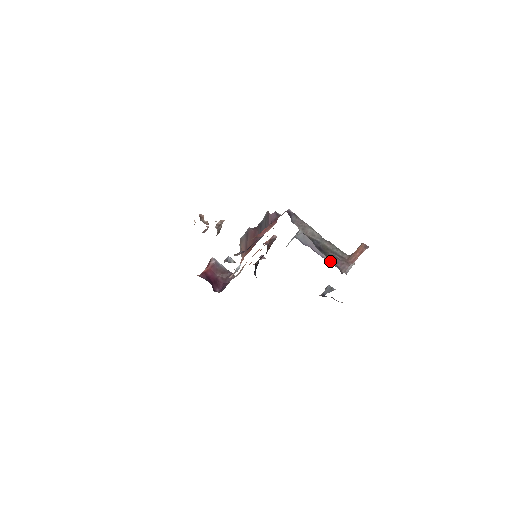
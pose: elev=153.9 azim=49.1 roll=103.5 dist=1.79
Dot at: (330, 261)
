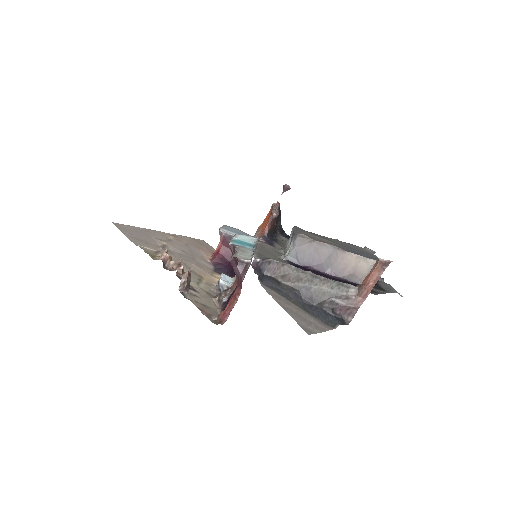
Dot at: (341, 276)
